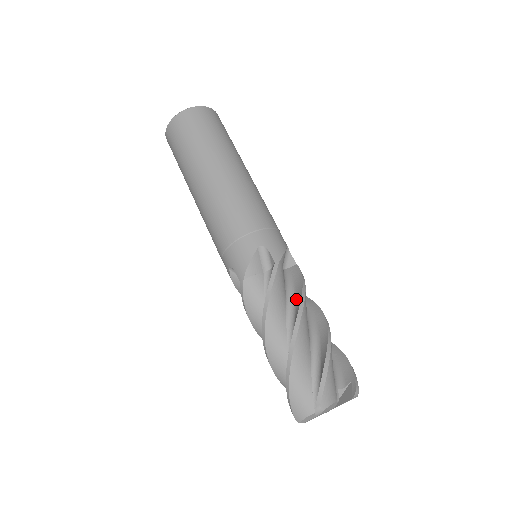
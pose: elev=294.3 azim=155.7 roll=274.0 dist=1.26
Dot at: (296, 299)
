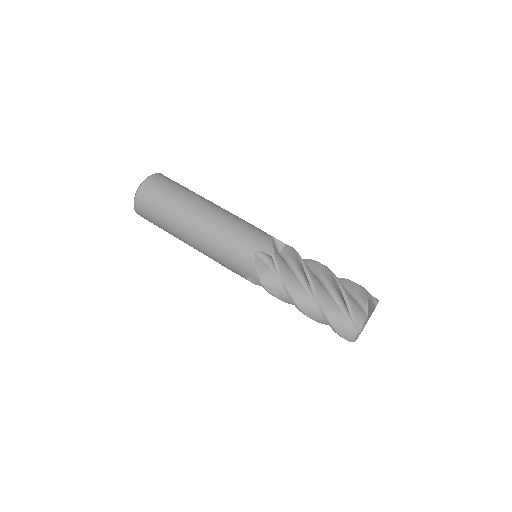
Dot at: (301, 270)
